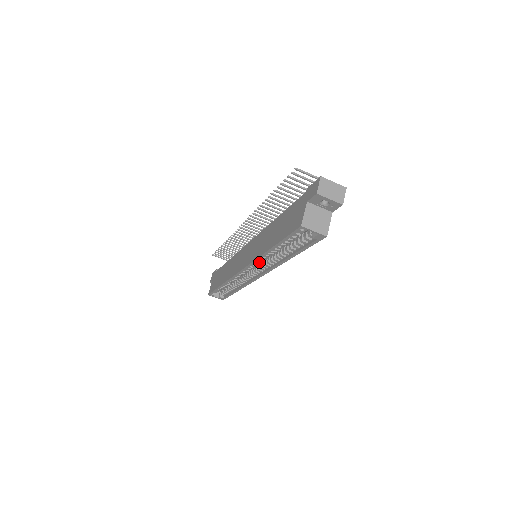
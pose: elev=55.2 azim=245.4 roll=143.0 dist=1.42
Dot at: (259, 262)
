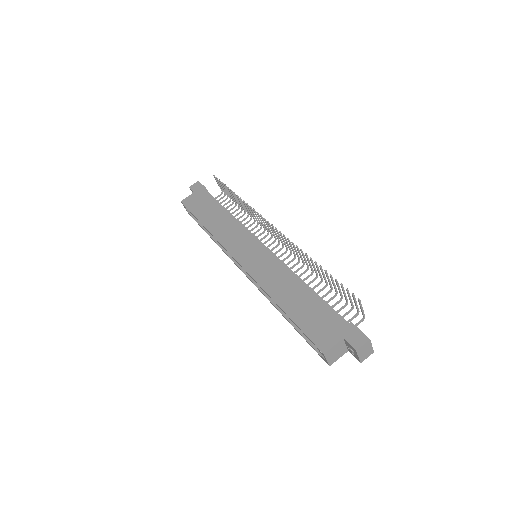
Dot at: occluded
